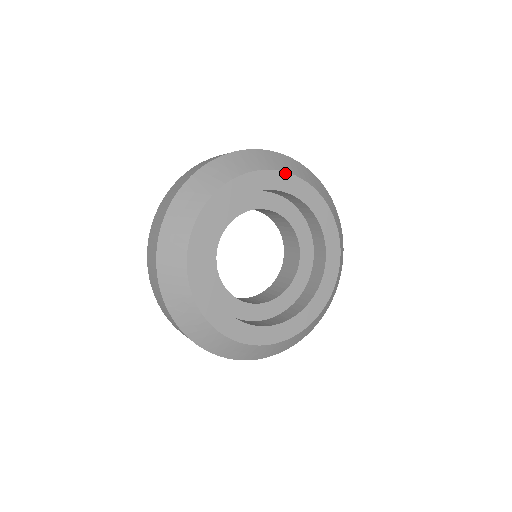
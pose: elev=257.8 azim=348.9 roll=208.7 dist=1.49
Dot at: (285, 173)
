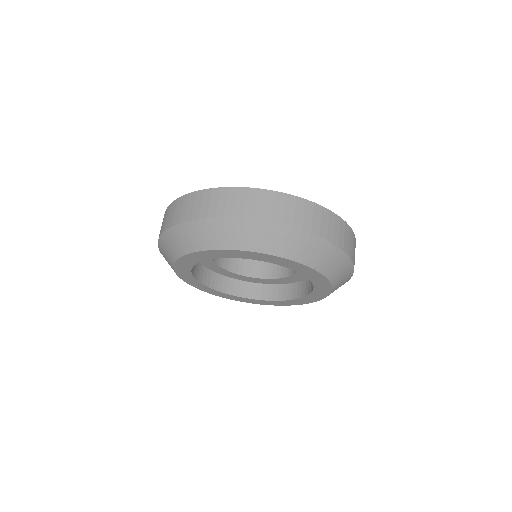
Dot at: (228, 250)
